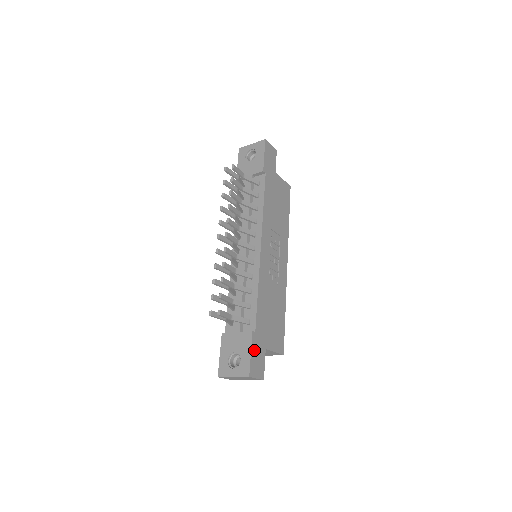
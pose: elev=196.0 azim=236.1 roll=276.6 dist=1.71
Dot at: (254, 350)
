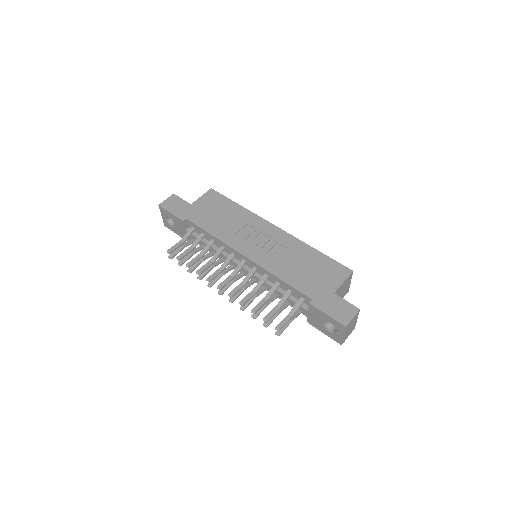
Dot at: (326, 309)
